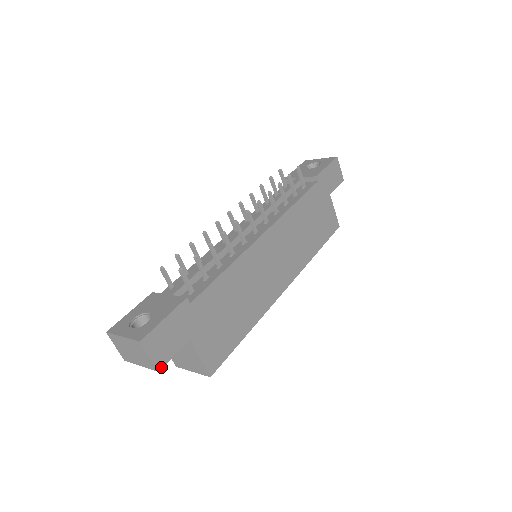
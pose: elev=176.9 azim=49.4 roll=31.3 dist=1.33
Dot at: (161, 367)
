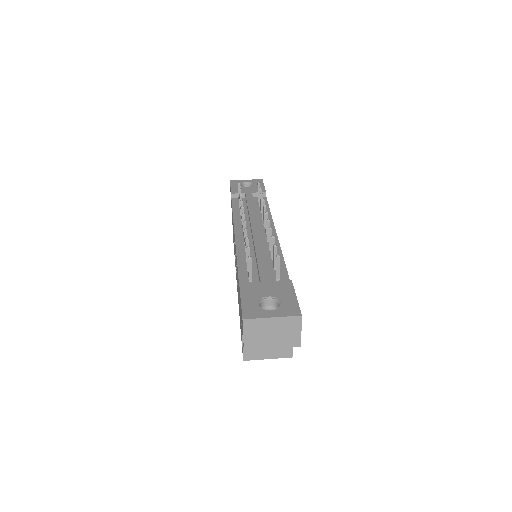
Dot at: (300, 343)
